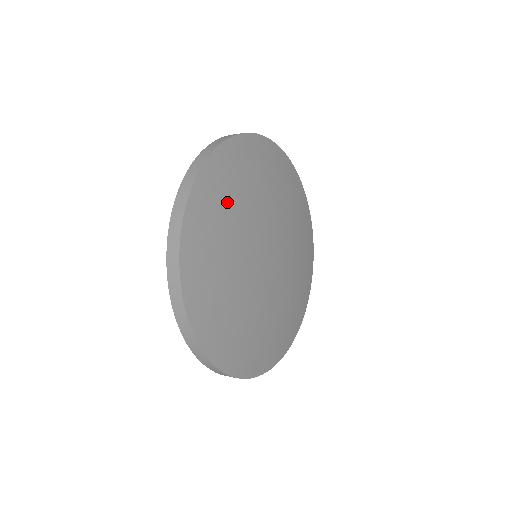
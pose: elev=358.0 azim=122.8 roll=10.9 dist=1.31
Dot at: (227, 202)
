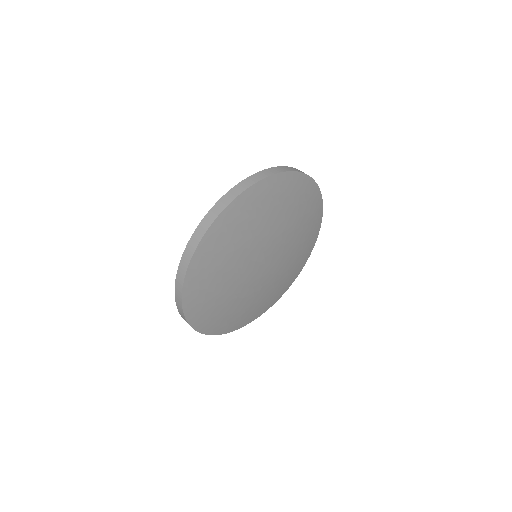
Dot at: (212, 295)
